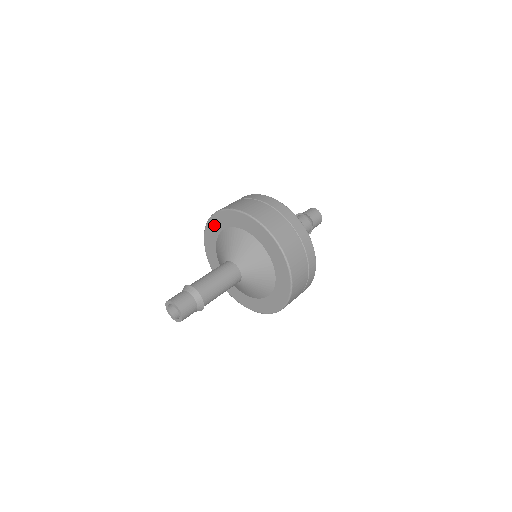
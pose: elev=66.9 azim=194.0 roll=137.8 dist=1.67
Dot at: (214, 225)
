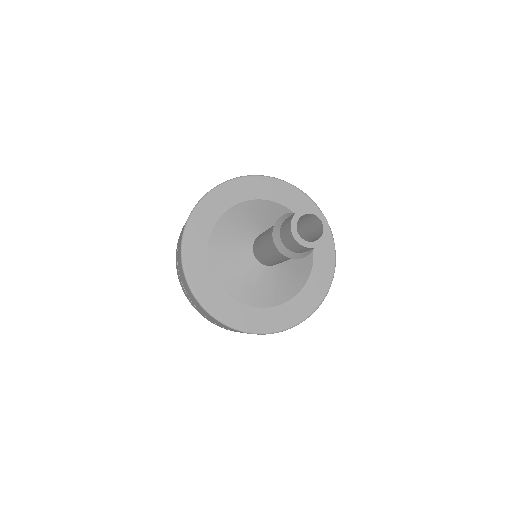
Dot at: (223, 196)
